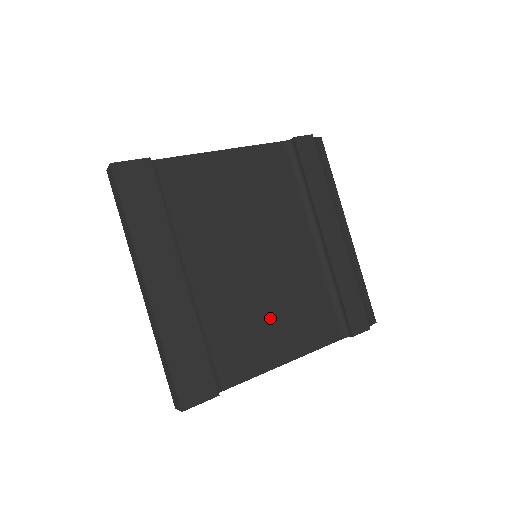
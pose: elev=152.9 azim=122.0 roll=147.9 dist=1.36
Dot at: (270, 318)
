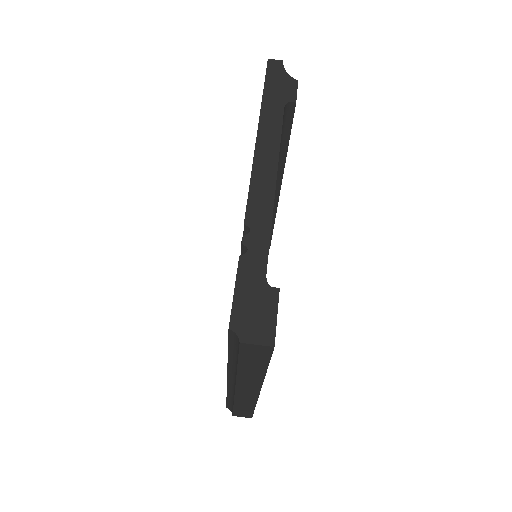
Dot at: occluded
